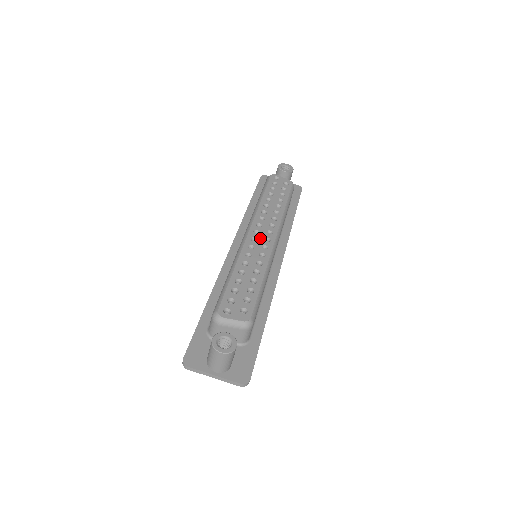
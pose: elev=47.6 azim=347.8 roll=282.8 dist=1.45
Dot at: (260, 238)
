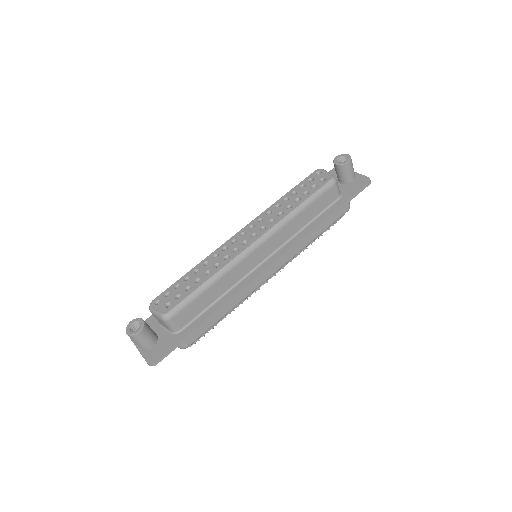
Dot at: (240, 240)
